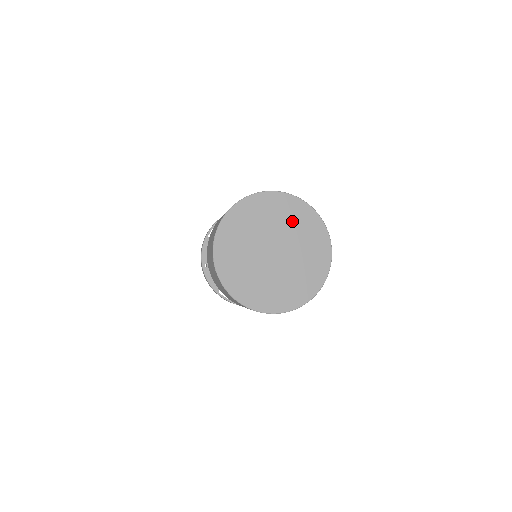
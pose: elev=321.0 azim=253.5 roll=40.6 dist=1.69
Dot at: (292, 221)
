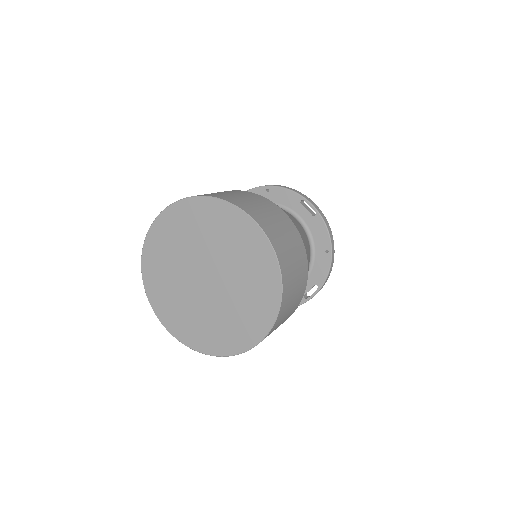
Dot at: (232, 243)
